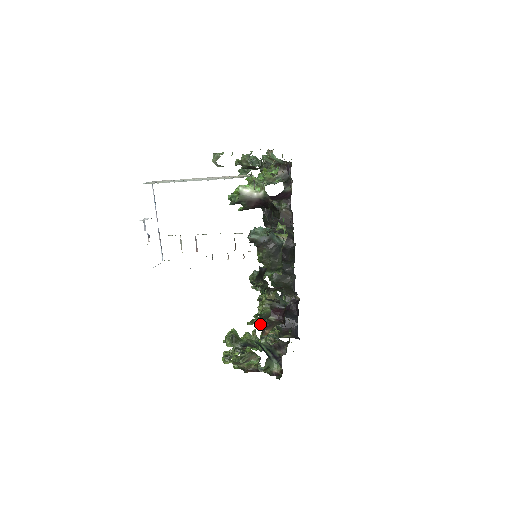
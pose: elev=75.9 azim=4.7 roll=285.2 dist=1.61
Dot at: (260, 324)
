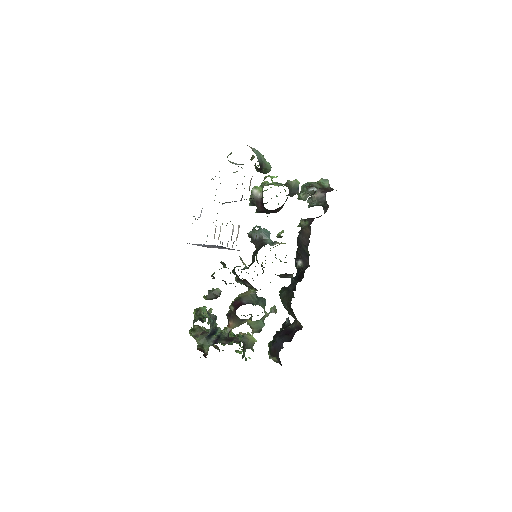
Dot at: (207, 298)
